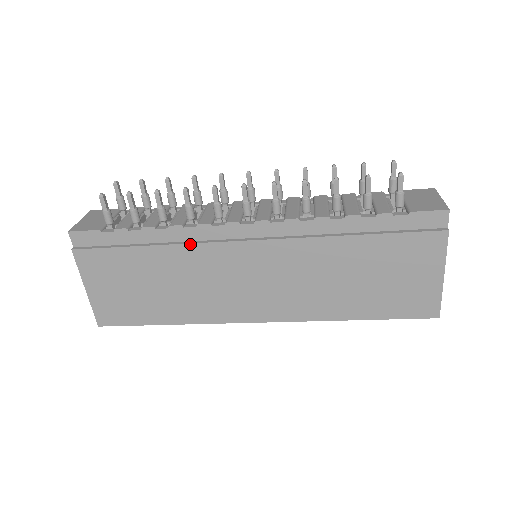
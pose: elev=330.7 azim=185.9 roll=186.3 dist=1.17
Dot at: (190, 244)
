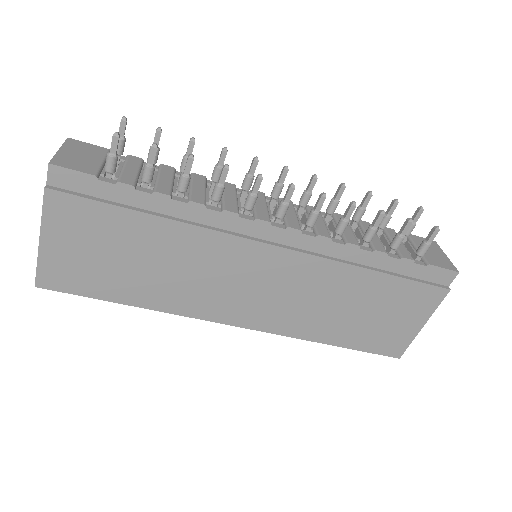
Dot at: (206, 229)
